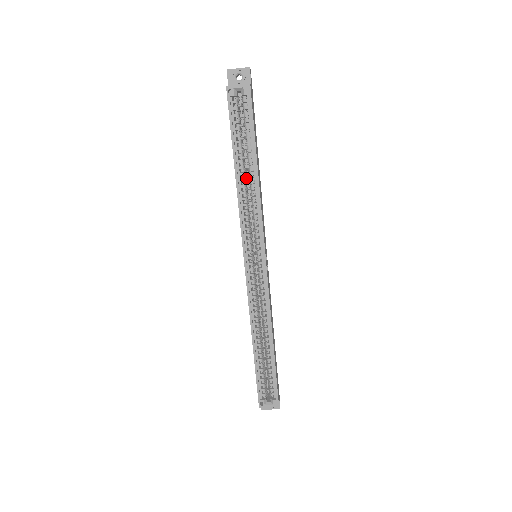
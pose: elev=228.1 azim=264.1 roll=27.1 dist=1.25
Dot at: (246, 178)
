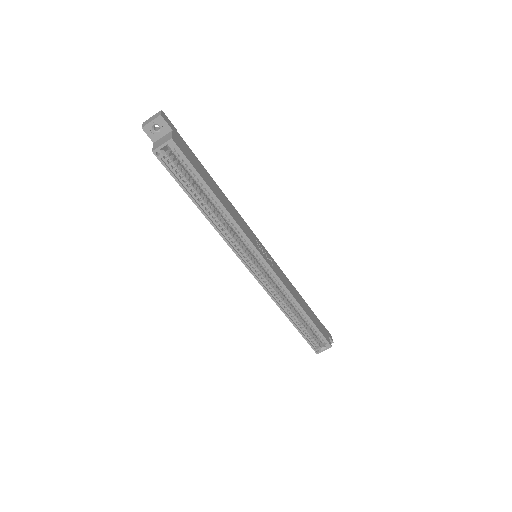
Dot at: (213, 205)
